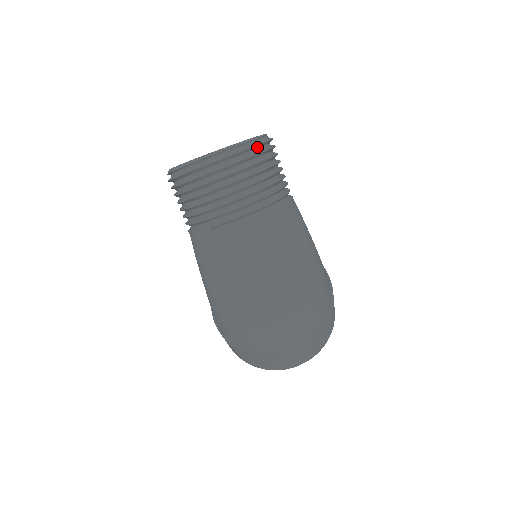
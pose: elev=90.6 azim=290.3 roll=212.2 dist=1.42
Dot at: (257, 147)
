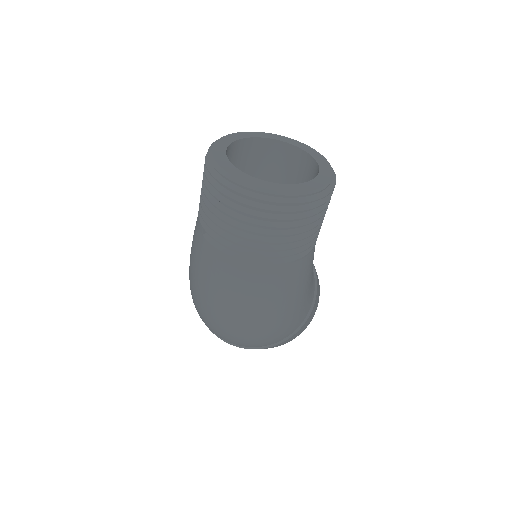
Dot at: (290, 203)
